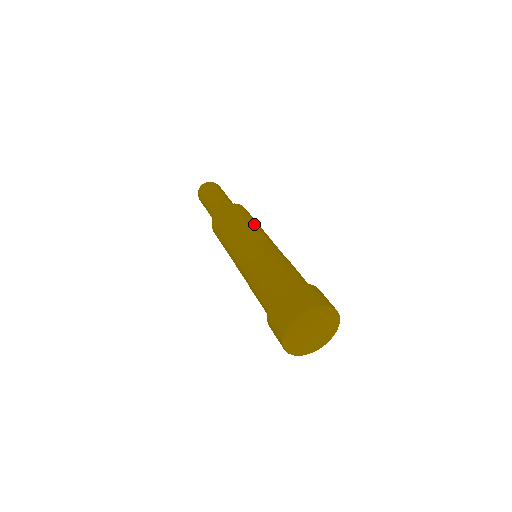
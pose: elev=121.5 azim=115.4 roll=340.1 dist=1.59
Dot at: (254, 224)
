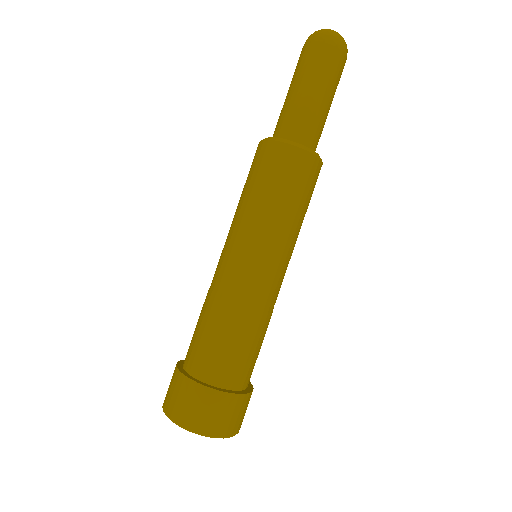
Dot at: (291, 224)
